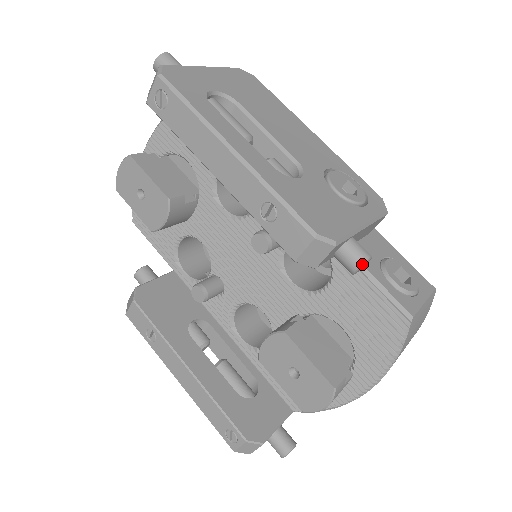
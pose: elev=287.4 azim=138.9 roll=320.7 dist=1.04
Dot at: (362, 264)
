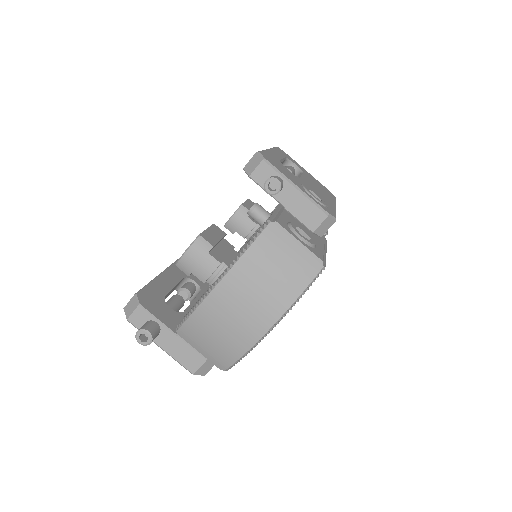
Dot at: (270, 178)
